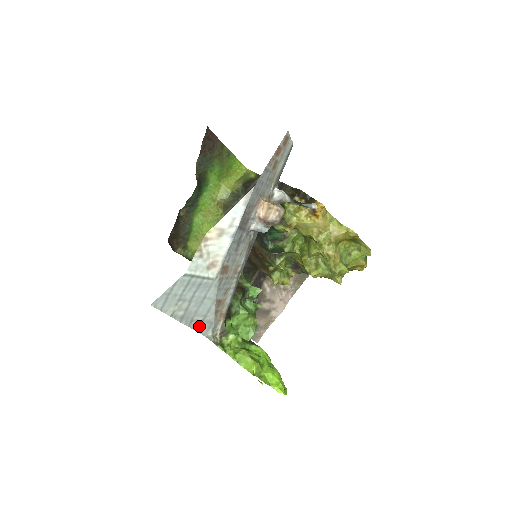
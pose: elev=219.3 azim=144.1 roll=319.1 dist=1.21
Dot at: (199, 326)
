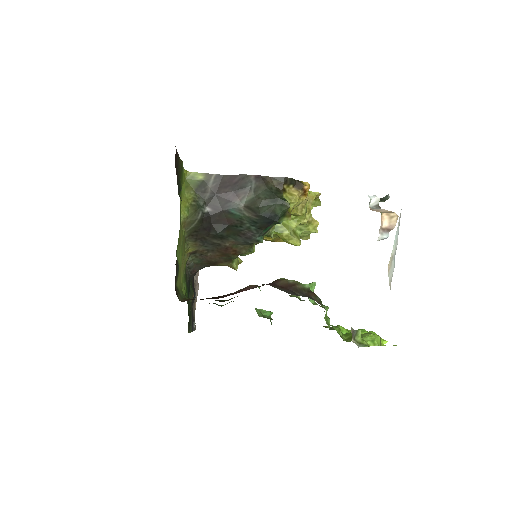
Dot at: occluded
